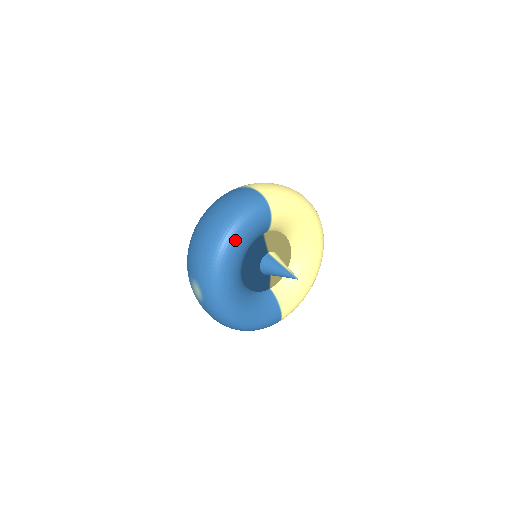
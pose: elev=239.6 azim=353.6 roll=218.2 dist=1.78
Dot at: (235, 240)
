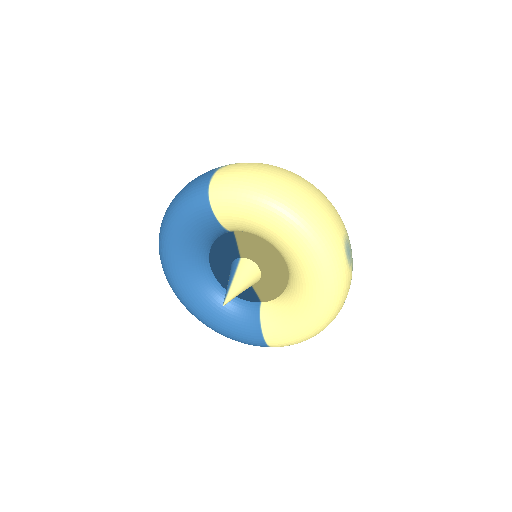
Dot at: (170, 229)
